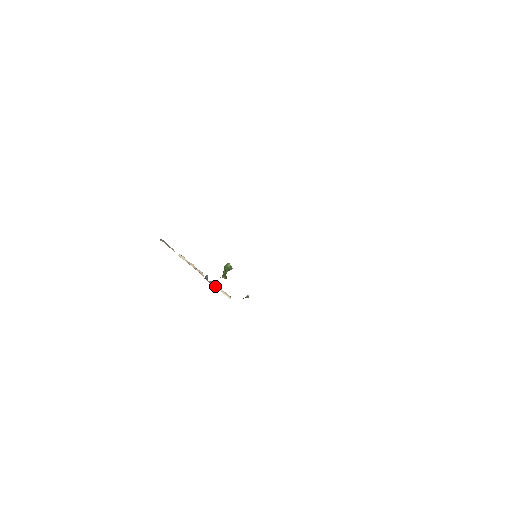
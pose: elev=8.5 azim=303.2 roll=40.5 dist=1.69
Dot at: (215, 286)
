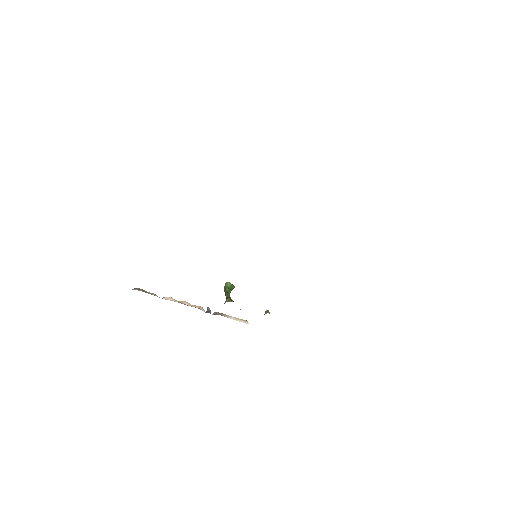
Dot at: occluded
